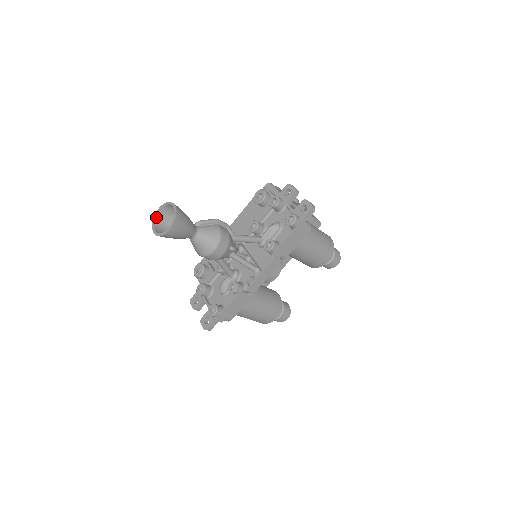
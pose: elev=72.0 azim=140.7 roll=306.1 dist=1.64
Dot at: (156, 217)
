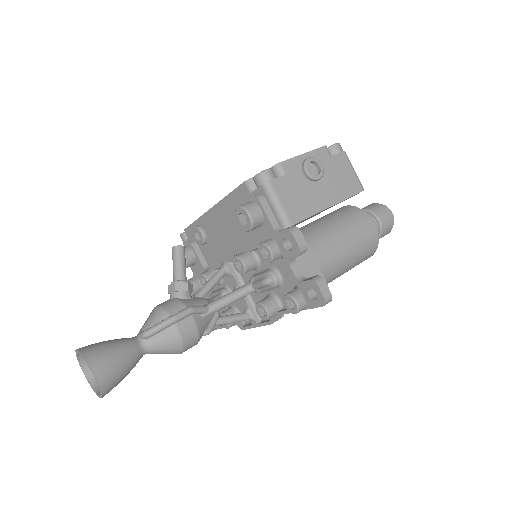
Dot at: (78, 355)
